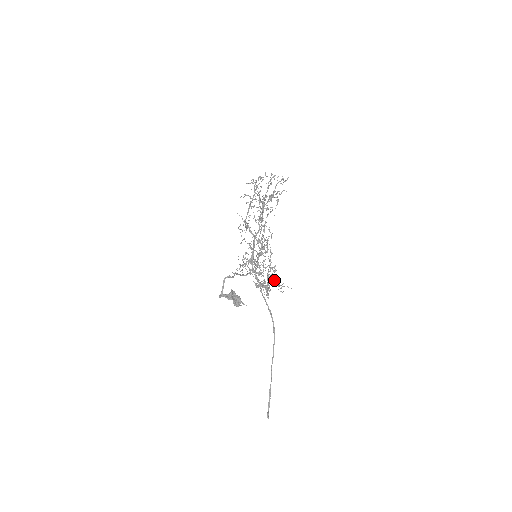
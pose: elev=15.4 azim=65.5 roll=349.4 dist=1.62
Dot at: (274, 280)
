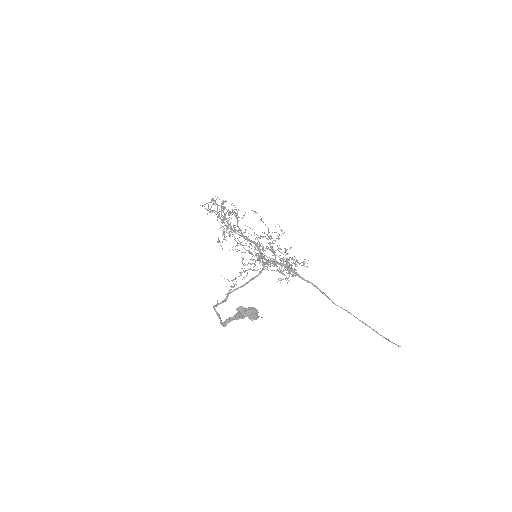
Dot at: (290, 265)
